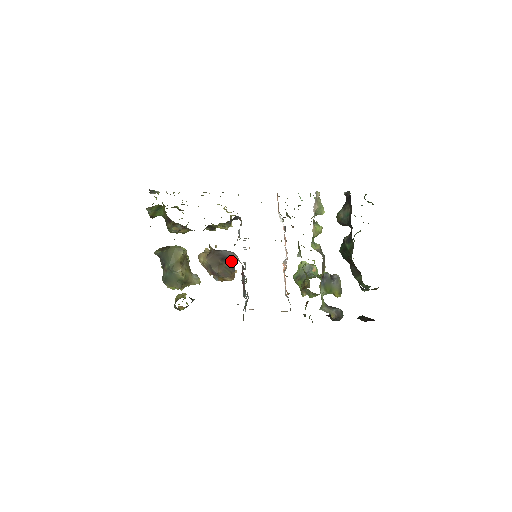
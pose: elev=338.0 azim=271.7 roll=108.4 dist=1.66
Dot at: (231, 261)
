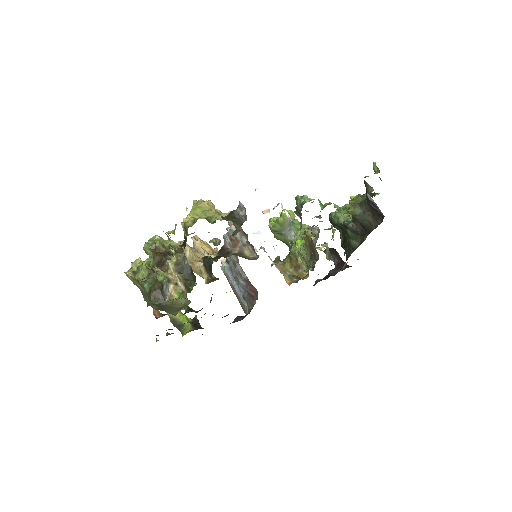
Dot at: occluded
